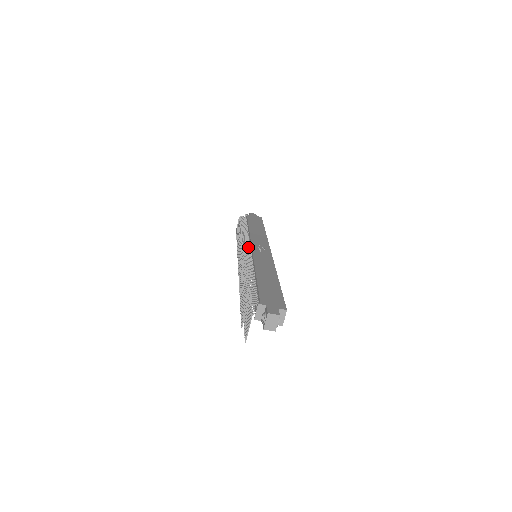
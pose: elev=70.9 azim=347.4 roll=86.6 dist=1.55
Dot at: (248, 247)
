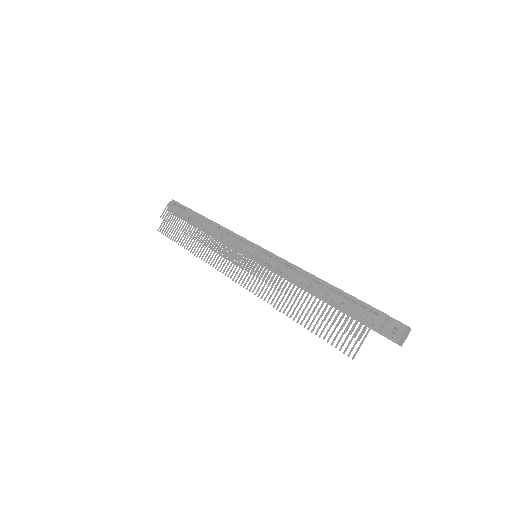
Dot at: occluded
